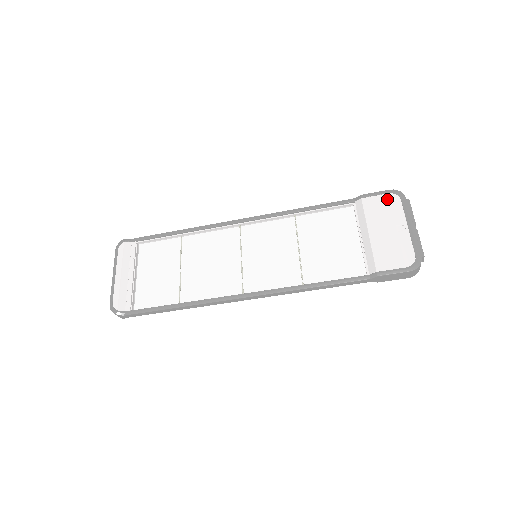
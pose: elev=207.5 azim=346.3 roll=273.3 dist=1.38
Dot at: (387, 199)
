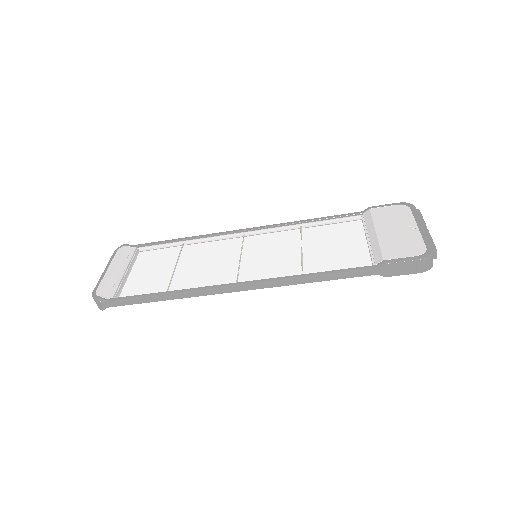
Dot at: (396, 208)
